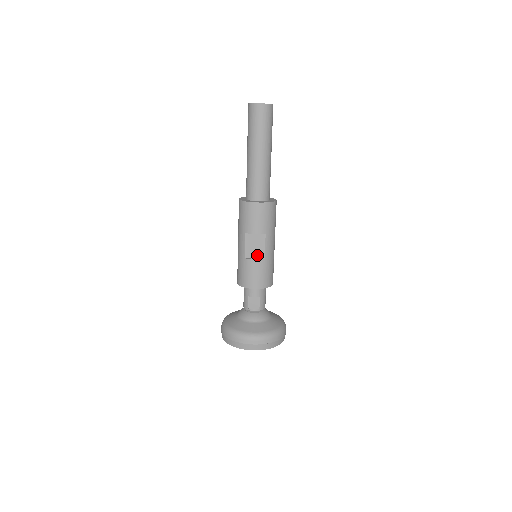
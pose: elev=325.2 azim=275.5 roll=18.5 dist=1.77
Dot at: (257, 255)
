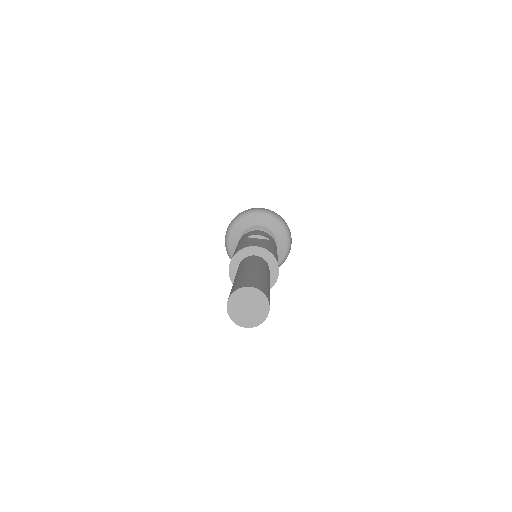
Dot at: occluded
